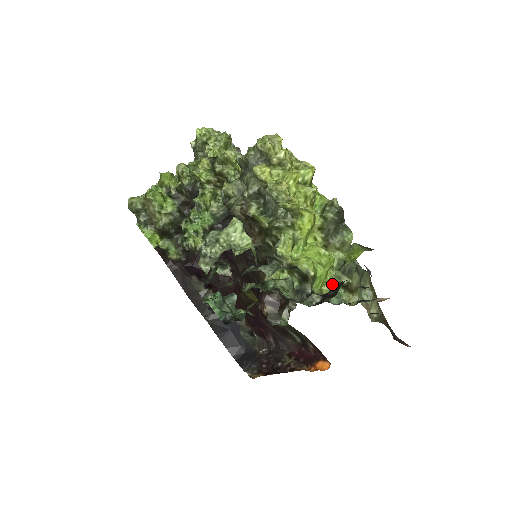
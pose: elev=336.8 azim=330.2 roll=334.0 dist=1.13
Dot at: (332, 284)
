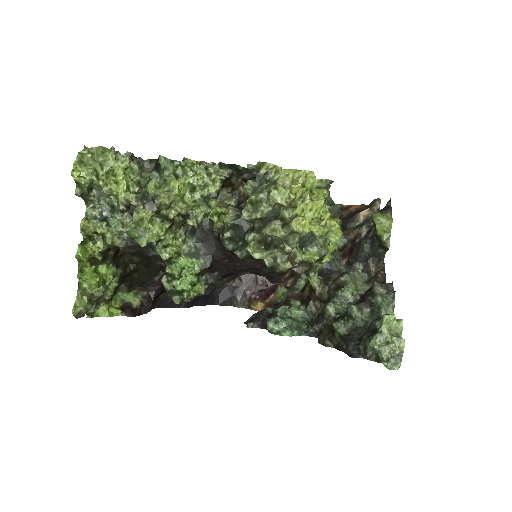
Dot at: occluded
